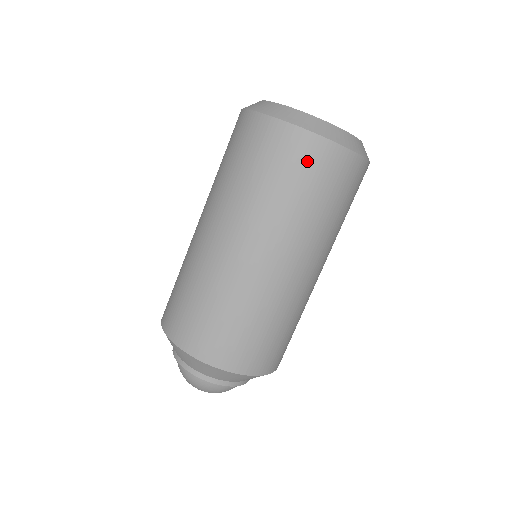
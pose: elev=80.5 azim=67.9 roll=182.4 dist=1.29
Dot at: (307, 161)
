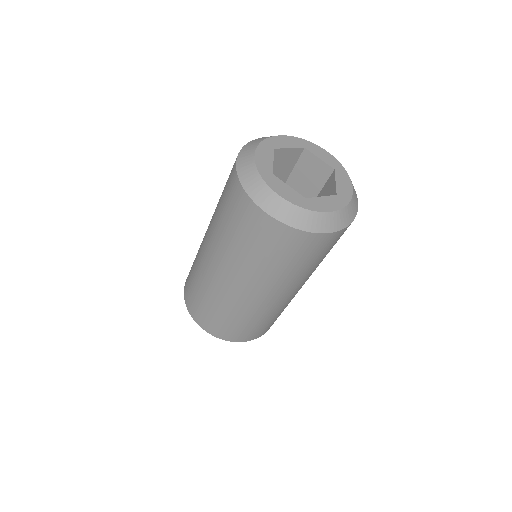
Dot at: (294, 246)
